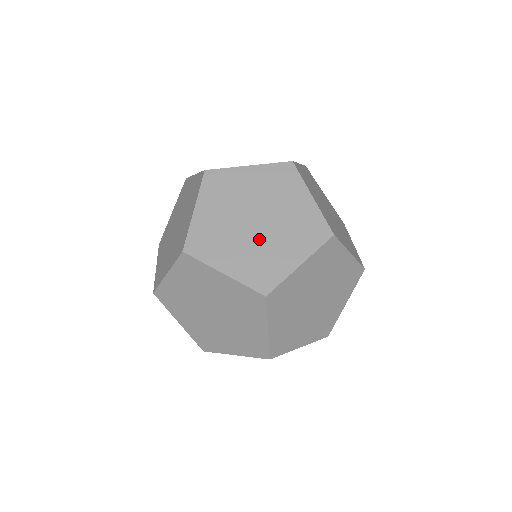
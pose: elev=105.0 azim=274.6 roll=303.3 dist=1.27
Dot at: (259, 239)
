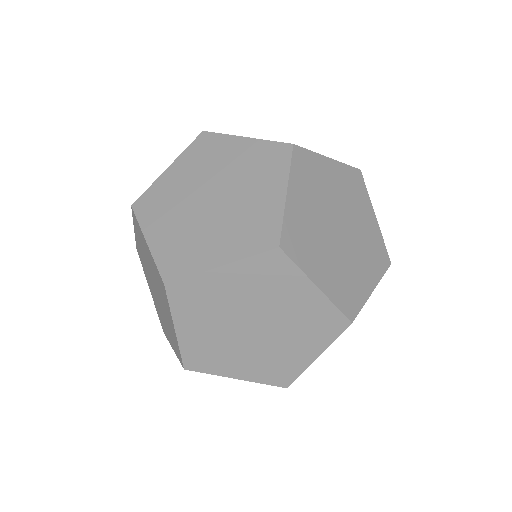
Dot at: (263, 344)
